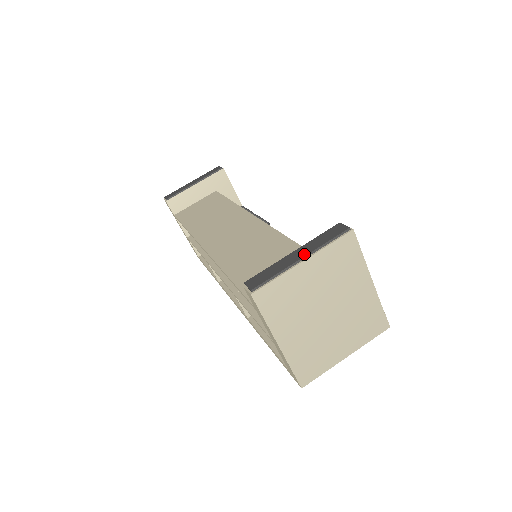
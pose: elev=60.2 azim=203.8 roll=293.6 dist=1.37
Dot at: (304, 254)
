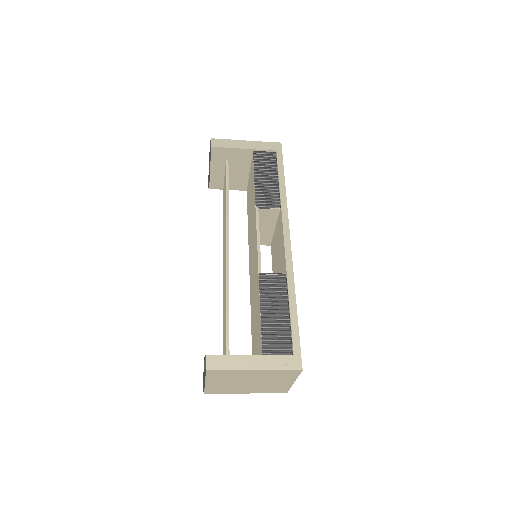
Dot at: (203, 378)
